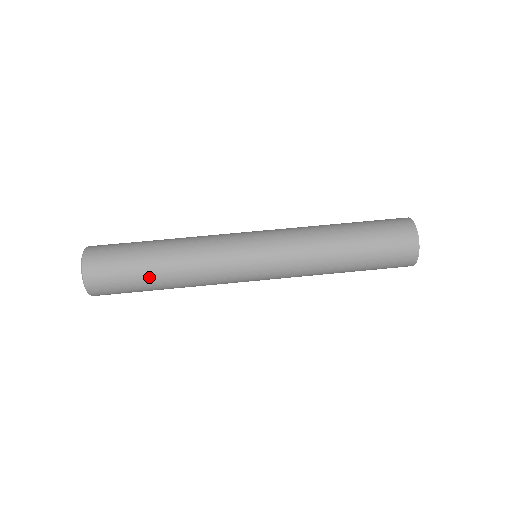
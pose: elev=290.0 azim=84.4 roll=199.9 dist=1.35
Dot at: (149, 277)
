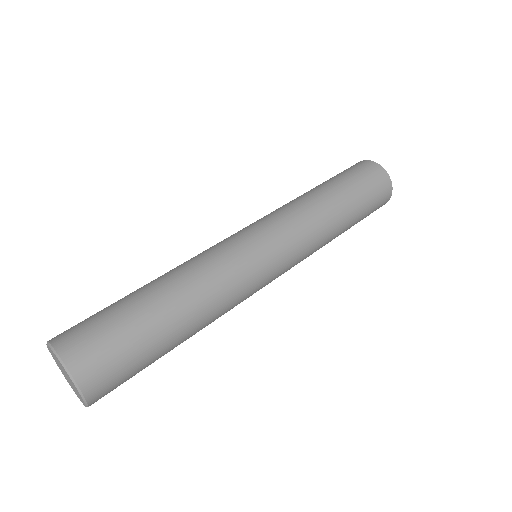
Dot at: (150, 308)
